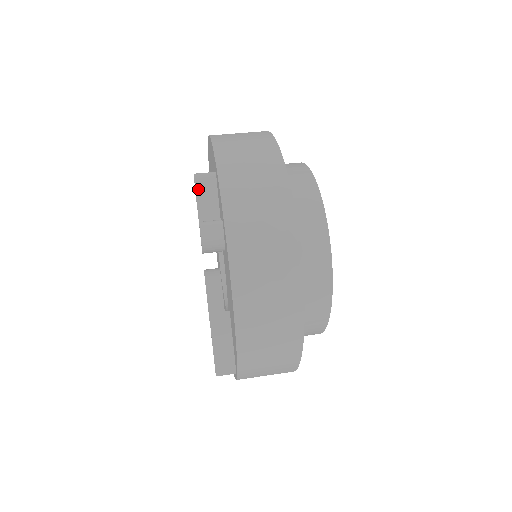
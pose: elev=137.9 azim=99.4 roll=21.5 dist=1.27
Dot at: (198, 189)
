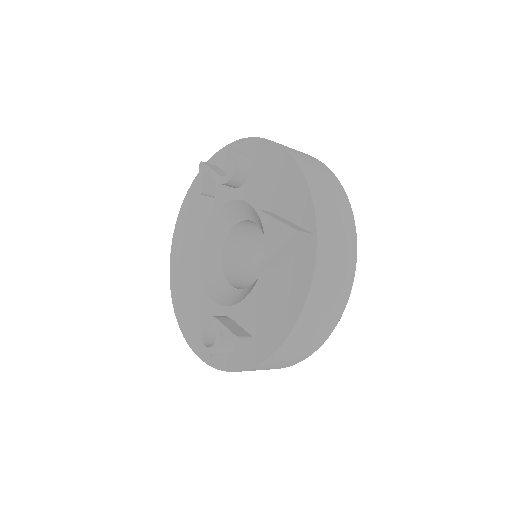
Dot at: (208, 165)
